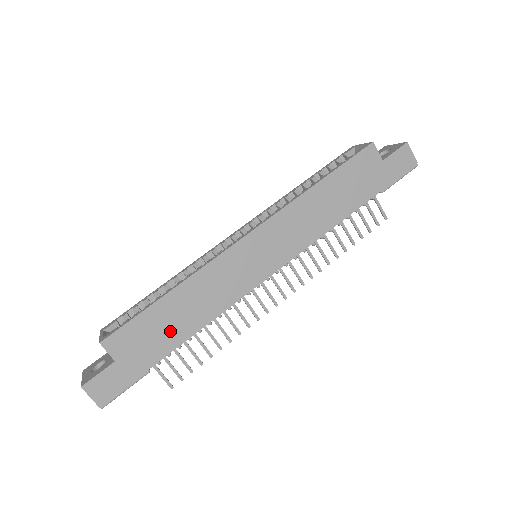
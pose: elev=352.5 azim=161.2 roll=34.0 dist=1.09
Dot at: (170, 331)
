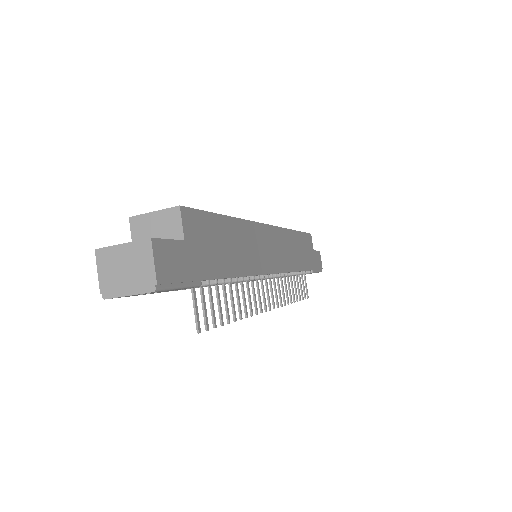
Dot at: (224, 255)
